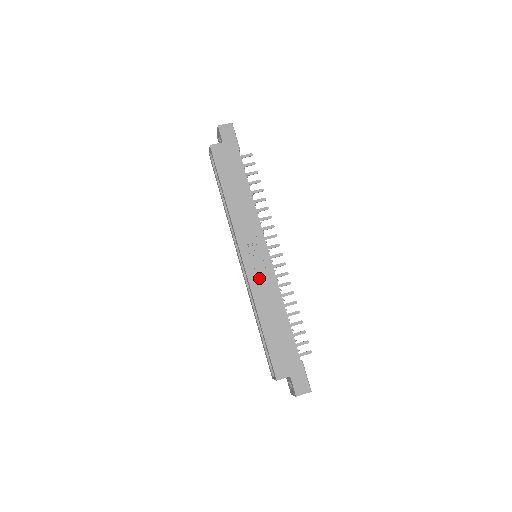
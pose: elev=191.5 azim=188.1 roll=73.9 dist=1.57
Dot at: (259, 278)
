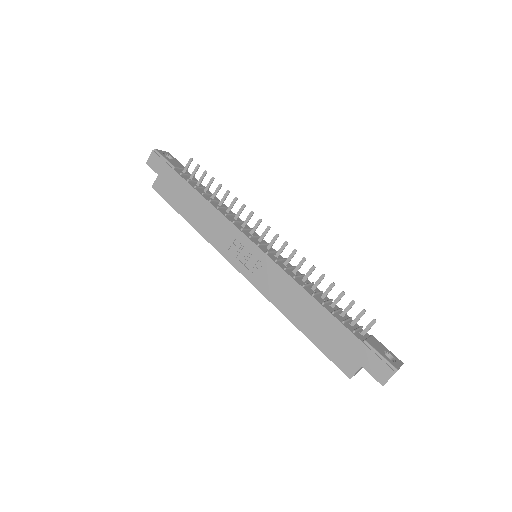
Dot at: (266, 280)
